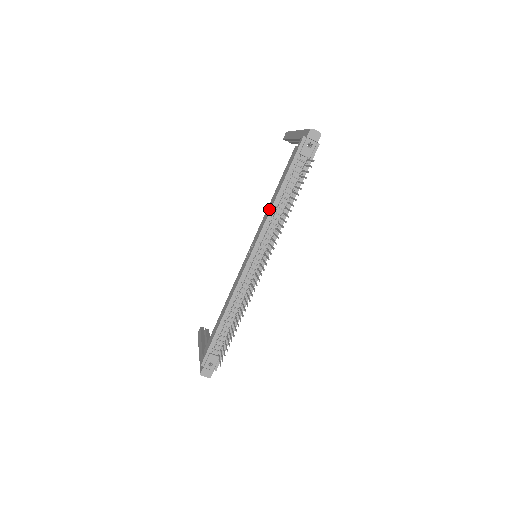
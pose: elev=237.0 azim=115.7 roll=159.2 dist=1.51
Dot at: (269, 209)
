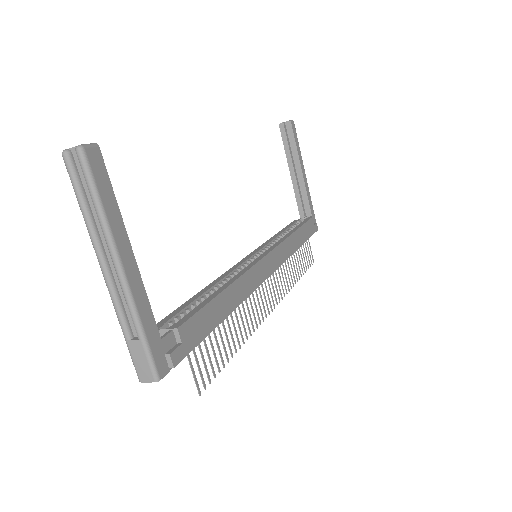
Dot at: occluded
